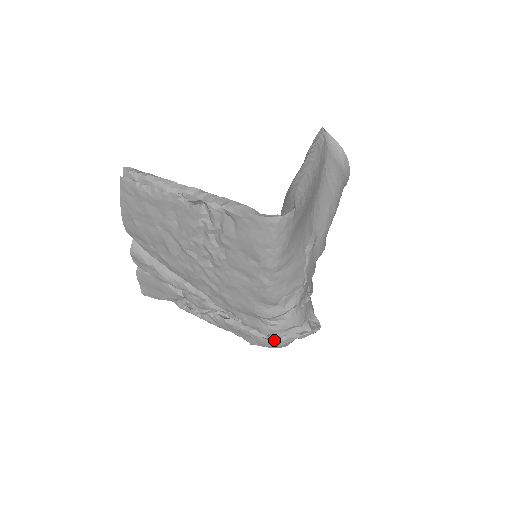
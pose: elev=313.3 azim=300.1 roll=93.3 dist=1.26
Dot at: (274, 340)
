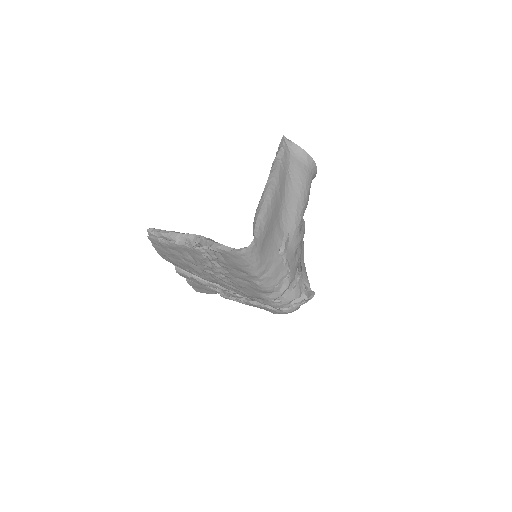
Dot at: (285, 310)
